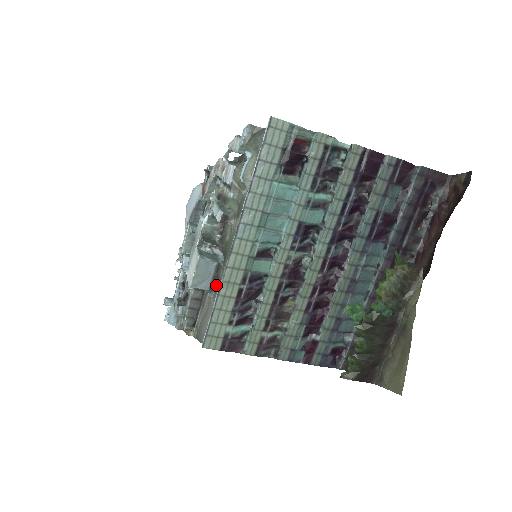
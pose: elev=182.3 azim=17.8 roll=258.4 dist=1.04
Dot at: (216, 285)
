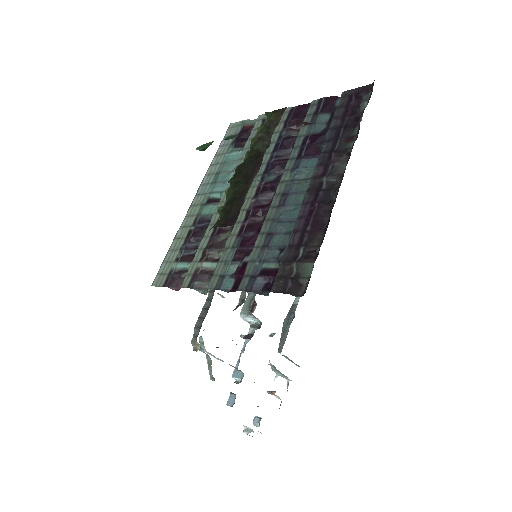
Dot at: occluded
